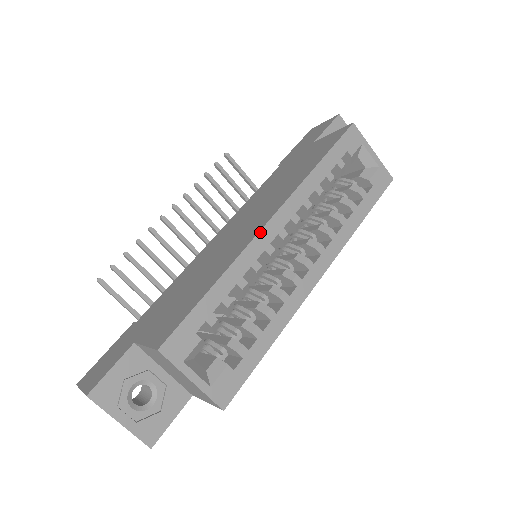
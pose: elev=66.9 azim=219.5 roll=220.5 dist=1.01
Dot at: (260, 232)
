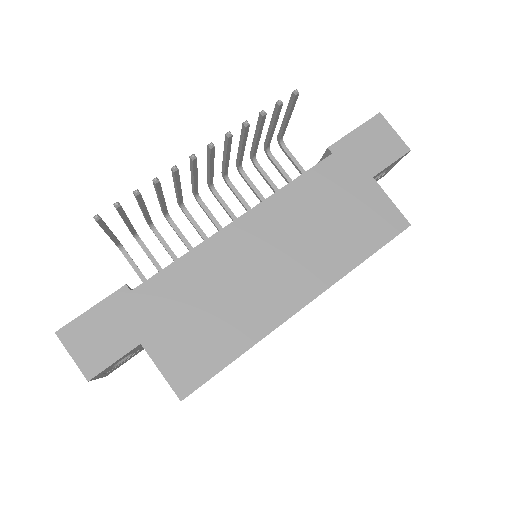
Dot at: occluded
